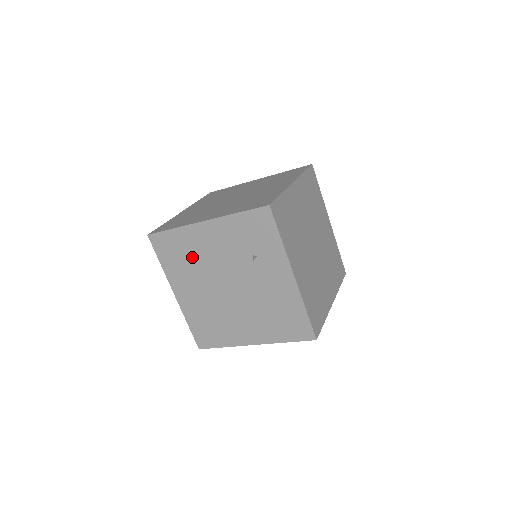
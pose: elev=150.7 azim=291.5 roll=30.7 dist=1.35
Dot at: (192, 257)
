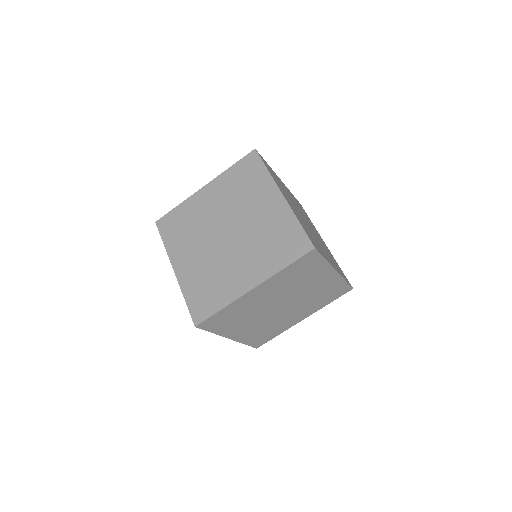
Dot at: occluded
